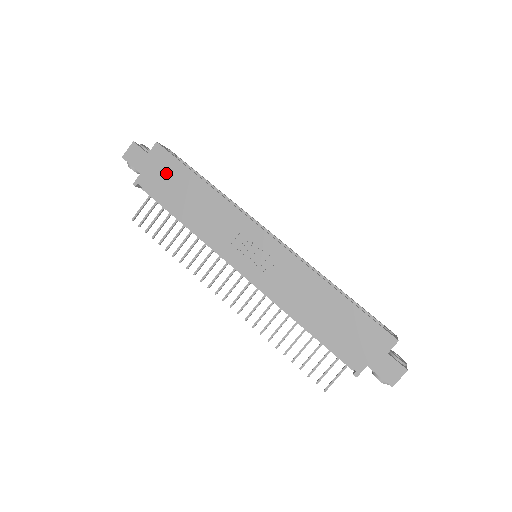
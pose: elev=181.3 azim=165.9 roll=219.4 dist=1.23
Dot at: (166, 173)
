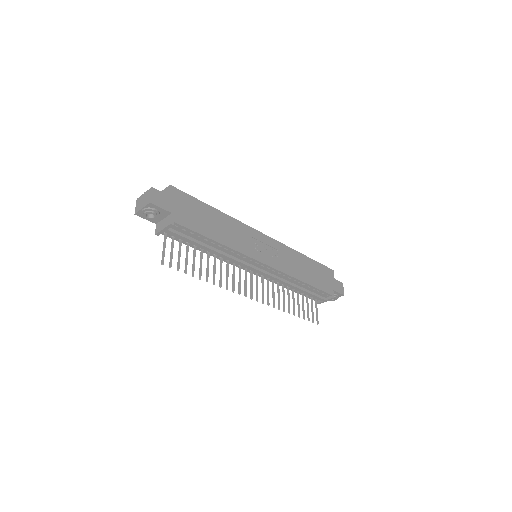
Dot at: (190, 208)
